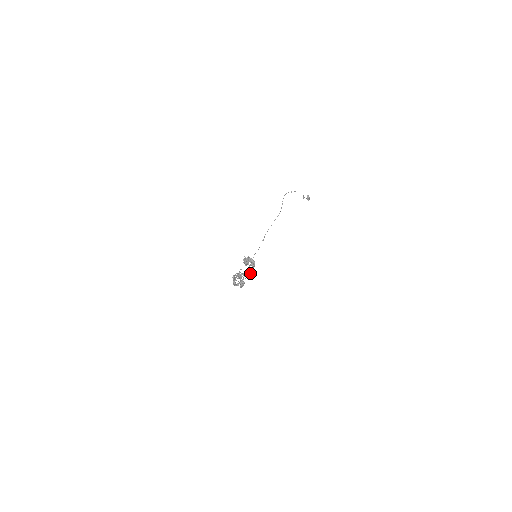
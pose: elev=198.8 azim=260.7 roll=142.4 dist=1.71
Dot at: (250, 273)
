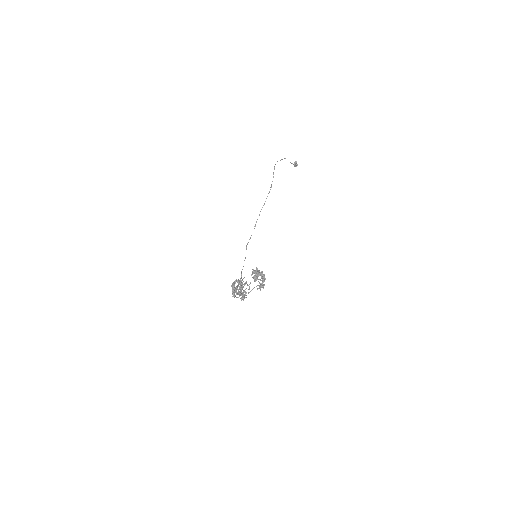
Dot at: occluded
